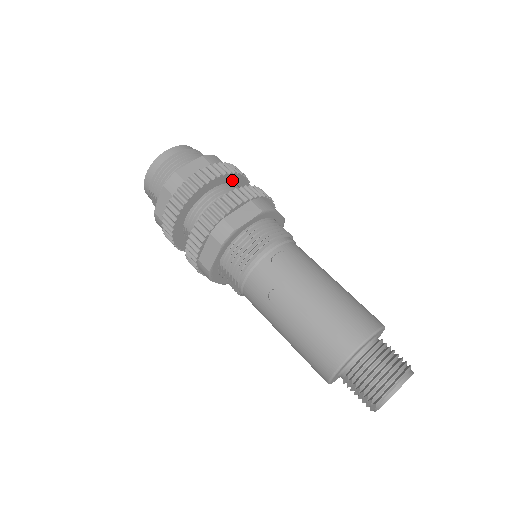
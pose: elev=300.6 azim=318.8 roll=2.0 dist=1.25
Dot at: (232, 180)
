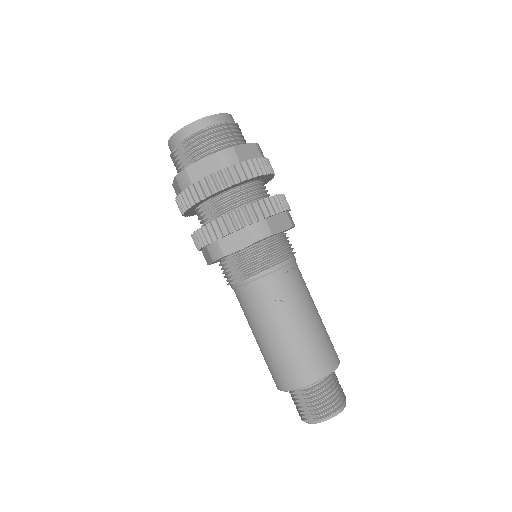
Dot at: (266, 178)
